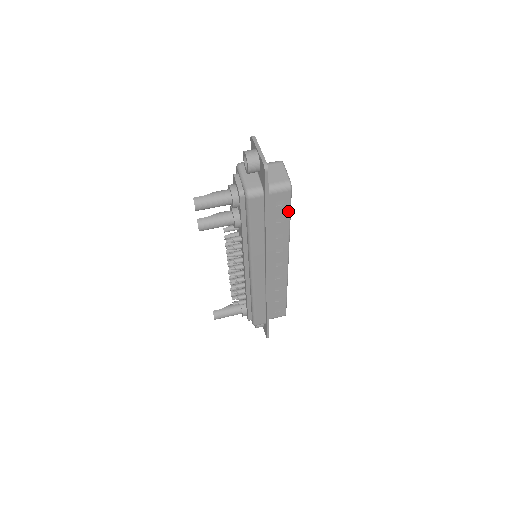
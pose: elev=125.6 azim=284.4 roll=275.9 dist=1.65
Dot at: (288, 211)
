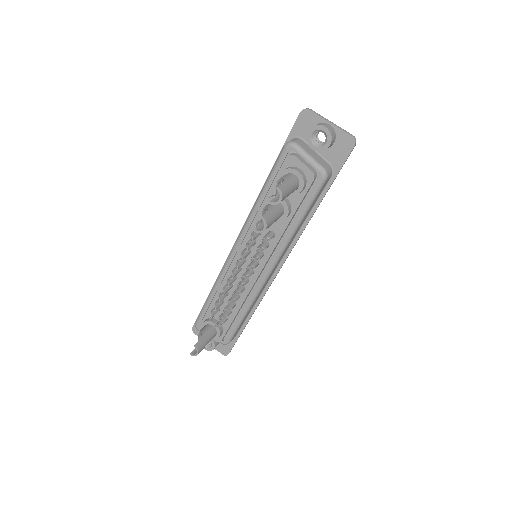
Dot at: occluded
